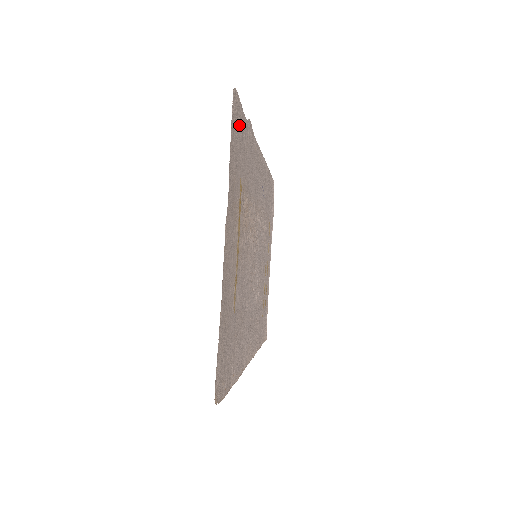
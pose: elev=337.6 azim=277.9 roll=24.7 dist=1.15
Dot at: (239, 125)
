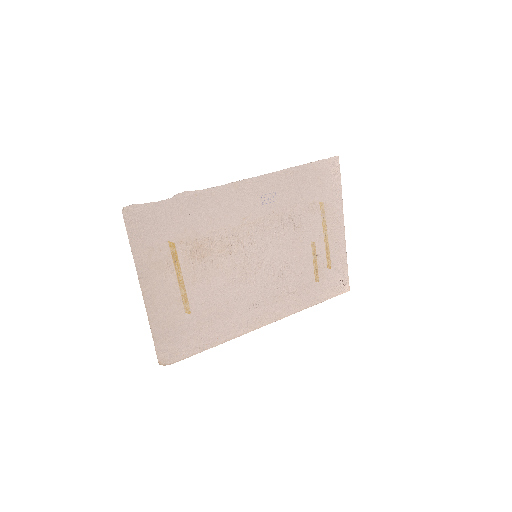
Dot at: (148, 217)
